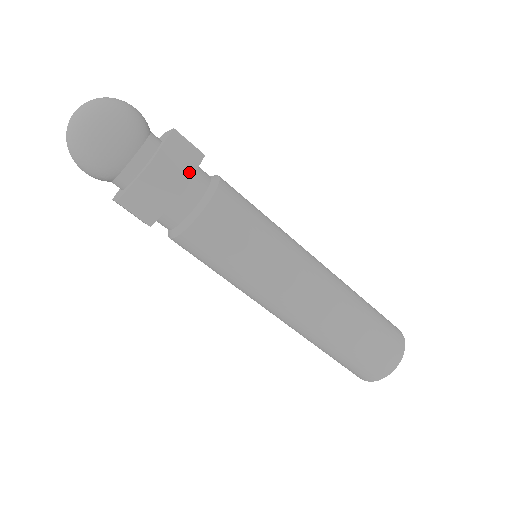
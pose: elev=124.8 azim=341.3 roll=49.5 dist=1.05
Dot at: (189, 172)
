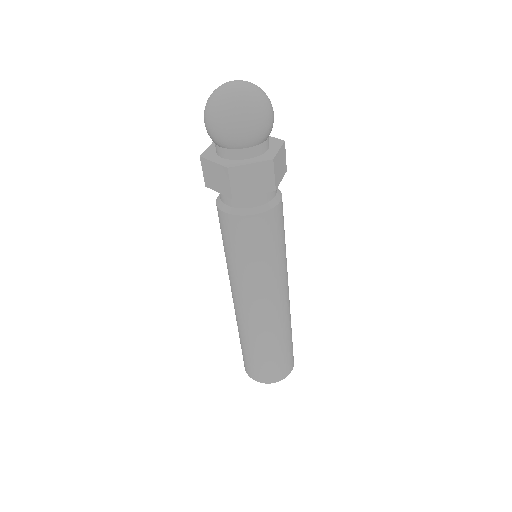
Dot at: (250, 192)
